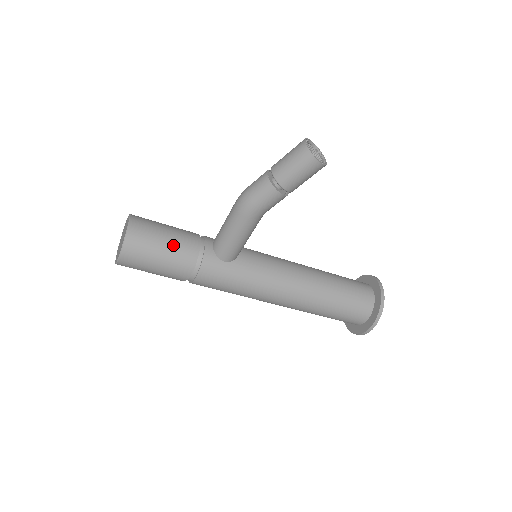
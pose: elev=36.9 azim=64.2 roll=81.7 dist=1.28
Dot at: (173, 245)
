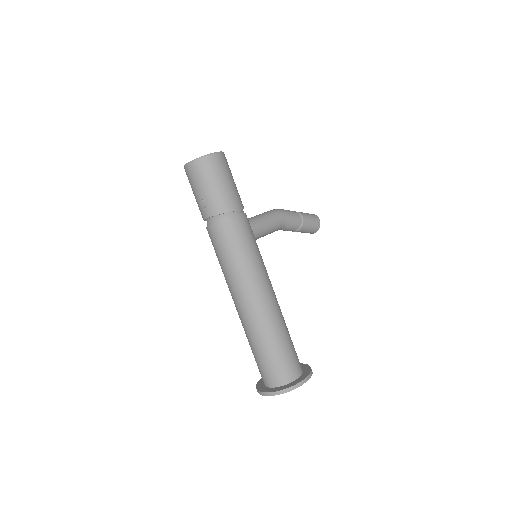
Dot at: occluded
